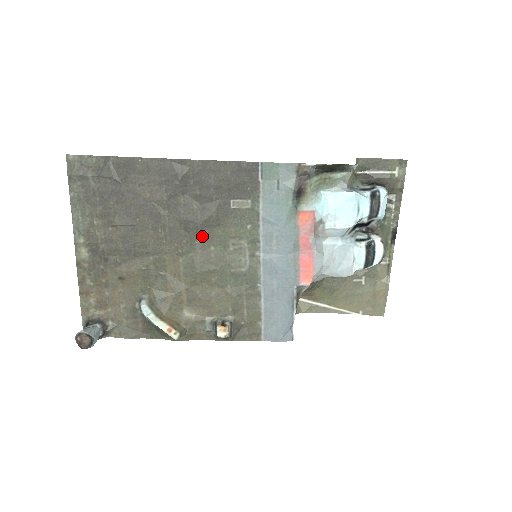
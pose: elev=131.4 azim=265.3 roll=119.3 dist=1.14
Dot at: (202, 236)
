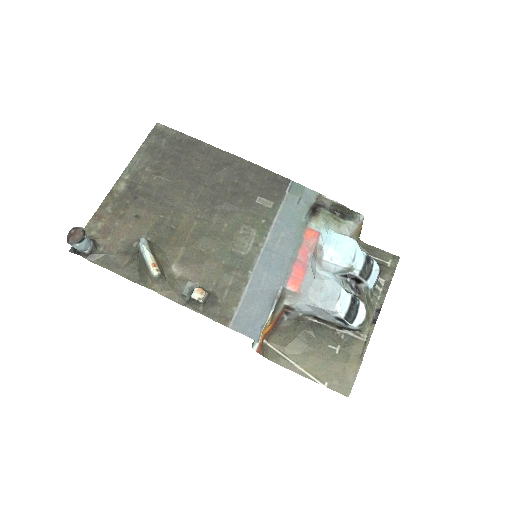
Dot at: (223, 213)
